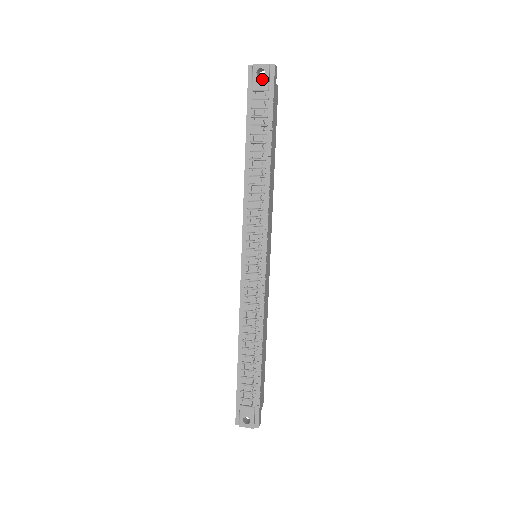
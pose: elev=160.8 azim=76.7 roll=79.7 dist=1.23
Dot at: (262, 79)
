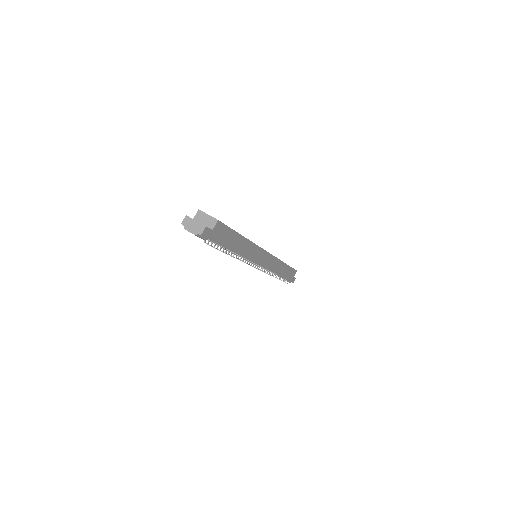
Dot at: occluded
